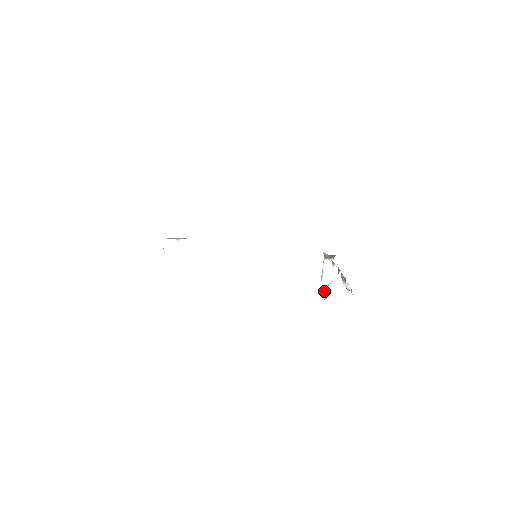
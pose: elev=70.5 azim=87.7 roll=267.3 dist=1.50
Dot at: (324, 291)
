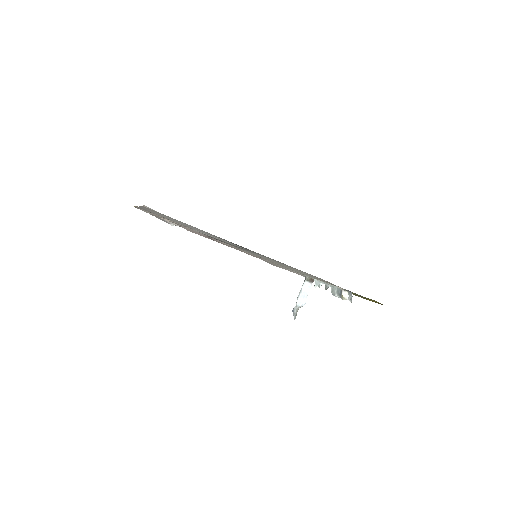
Dot at: (296, 311)
